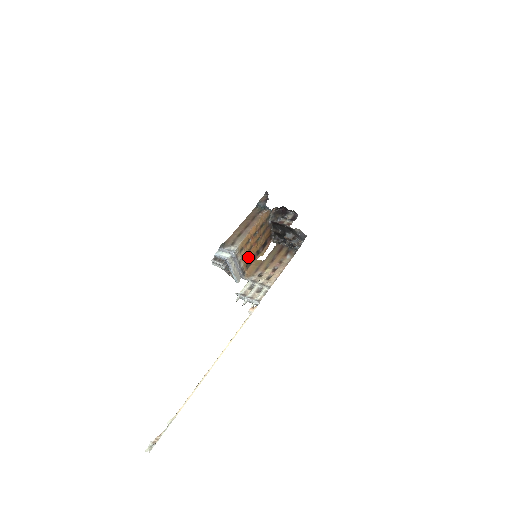
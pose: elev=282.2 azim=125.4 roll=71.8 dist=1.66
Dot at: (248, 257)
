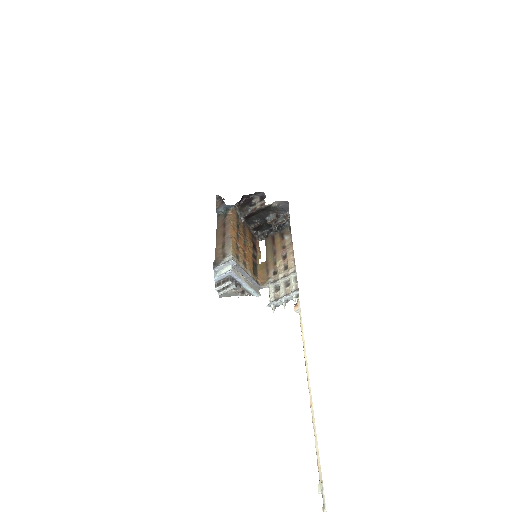
Dot at: (249, 264)
